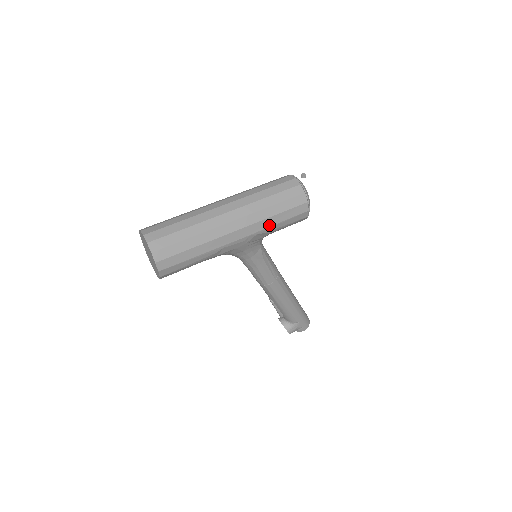
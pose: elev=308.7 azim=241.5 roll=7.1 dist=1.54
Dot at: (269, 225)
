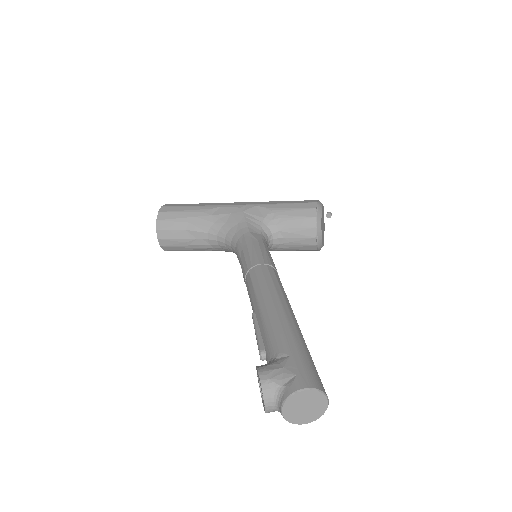
Dot at: (271, 204)
